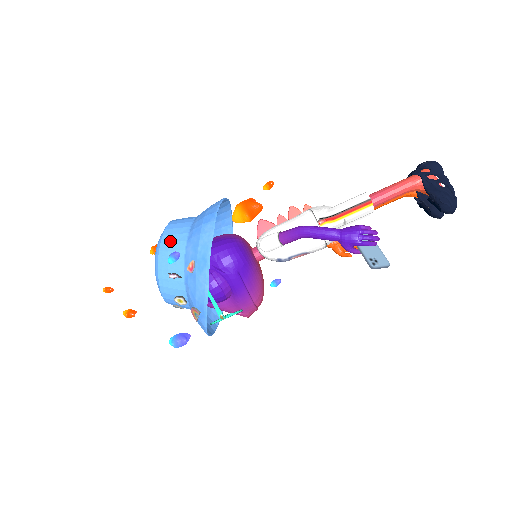
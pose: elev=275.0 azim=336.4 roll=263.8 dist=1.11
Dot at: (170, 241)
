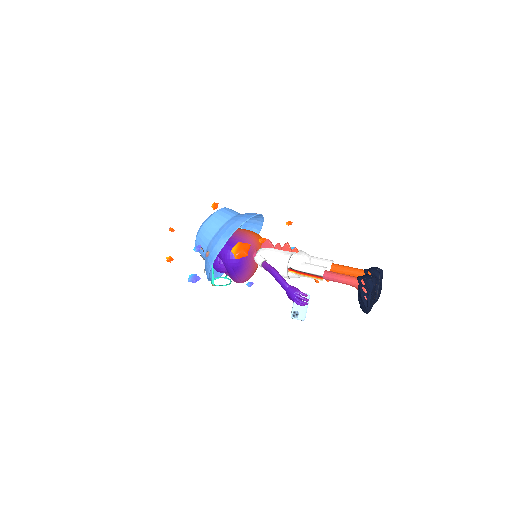
Dot at: (206, 230)
